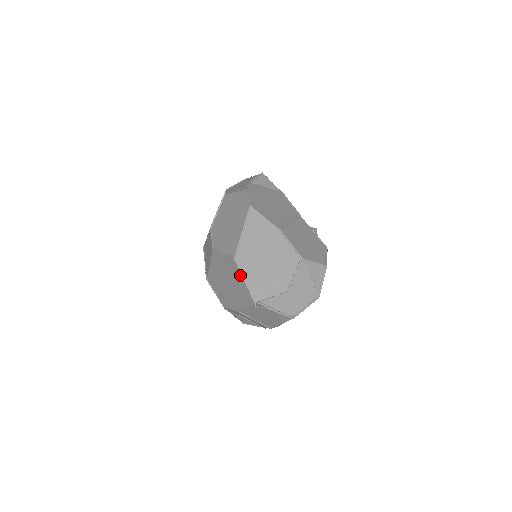
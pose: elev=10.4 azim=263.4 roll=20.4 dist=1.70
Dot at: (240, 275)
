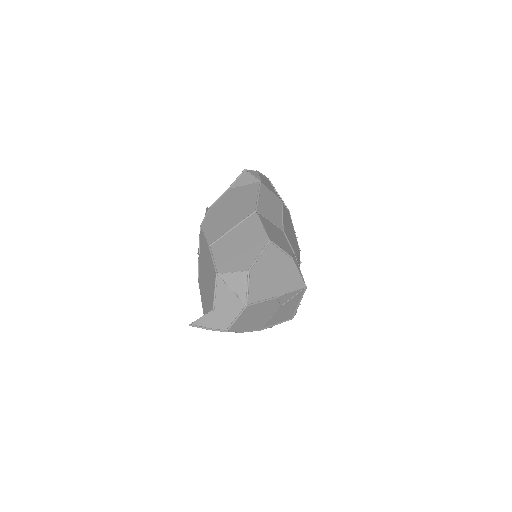
Dot at: occluded
